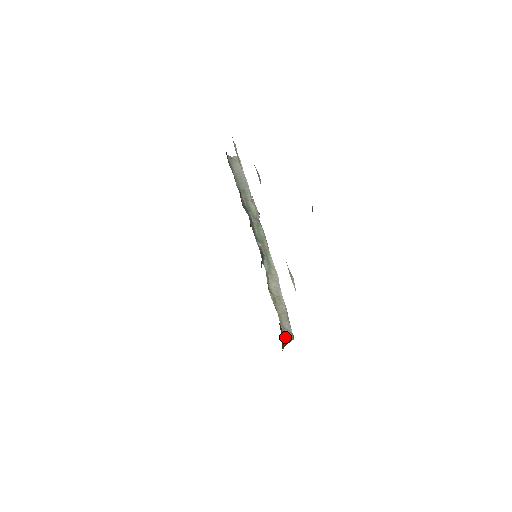
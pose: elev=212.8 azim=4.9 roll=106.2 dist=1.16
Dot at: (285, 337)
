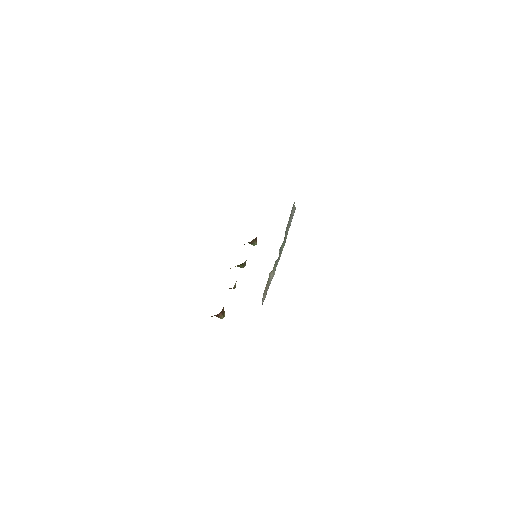
Dot at: (223, 311)
